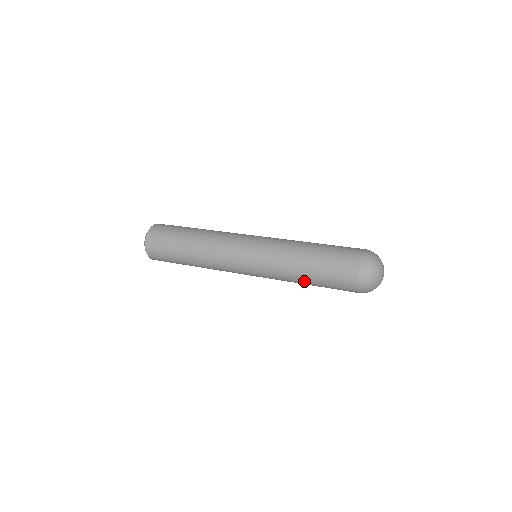
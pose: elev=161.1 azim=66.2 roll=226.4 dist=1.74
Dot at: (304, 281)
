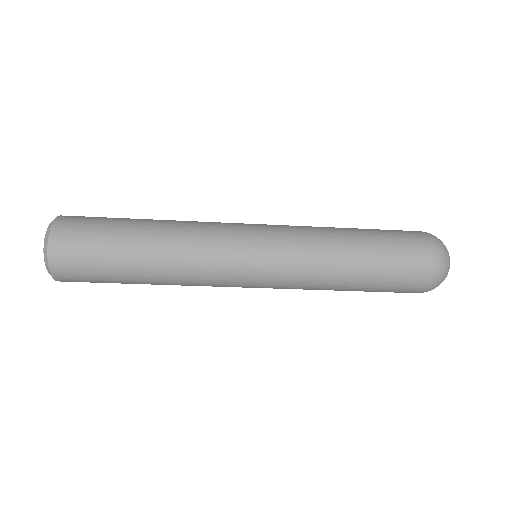
Dot at: (349, 277)
